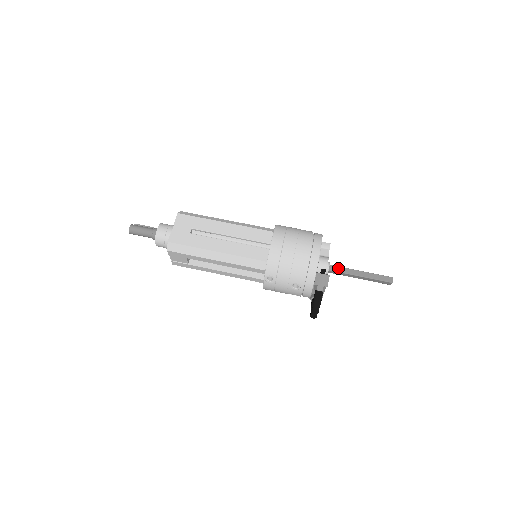
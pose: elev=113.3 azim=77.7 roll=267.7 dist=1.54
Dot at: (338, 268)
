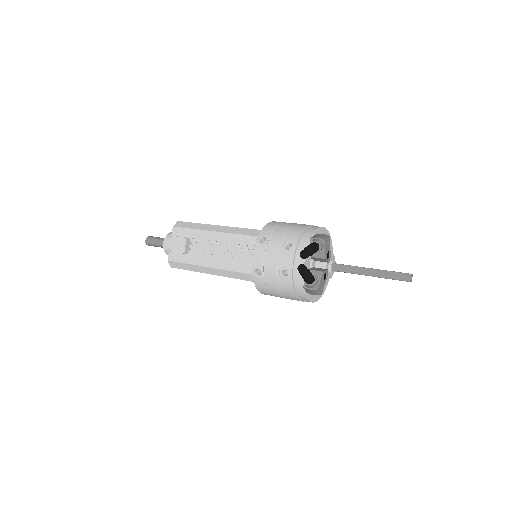
Dot at: occluded
